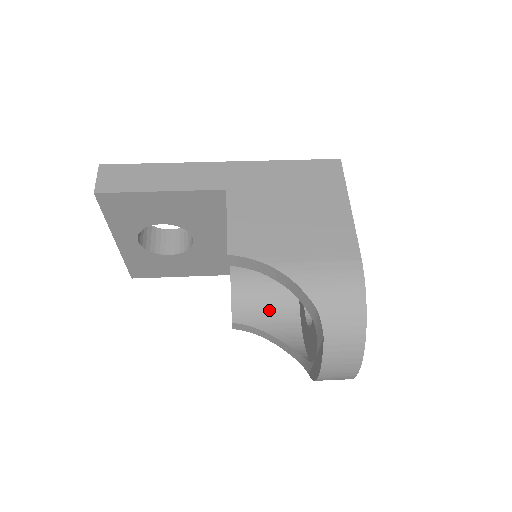
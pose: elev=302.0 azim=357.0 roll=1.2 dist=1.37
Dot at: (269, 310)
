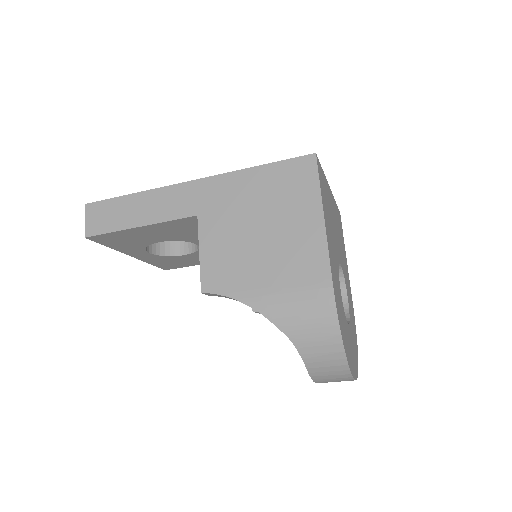
Dot at: occluded
